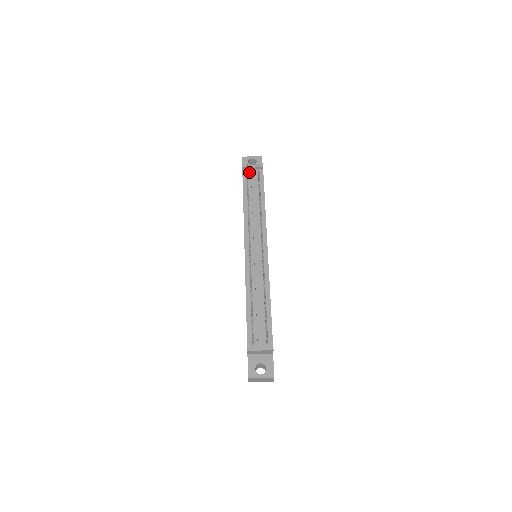
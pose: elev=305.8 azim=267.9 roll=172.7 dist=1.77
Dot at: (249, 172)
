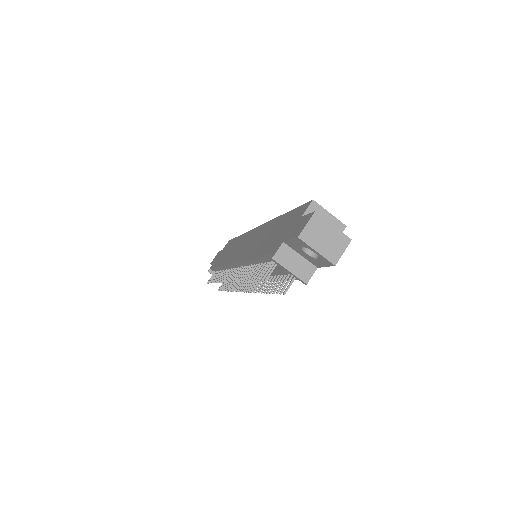
Dot at: occluded
